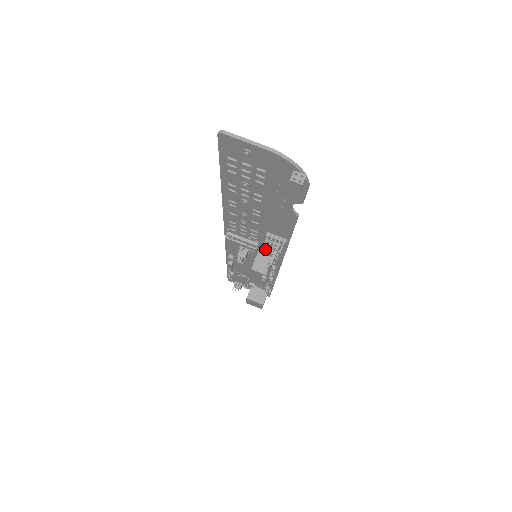
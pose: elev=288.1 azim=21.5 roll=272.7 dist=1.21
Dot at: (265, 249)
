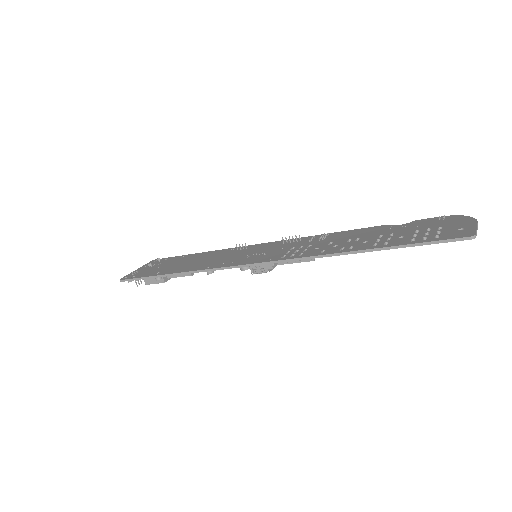
Dot at: occluded
